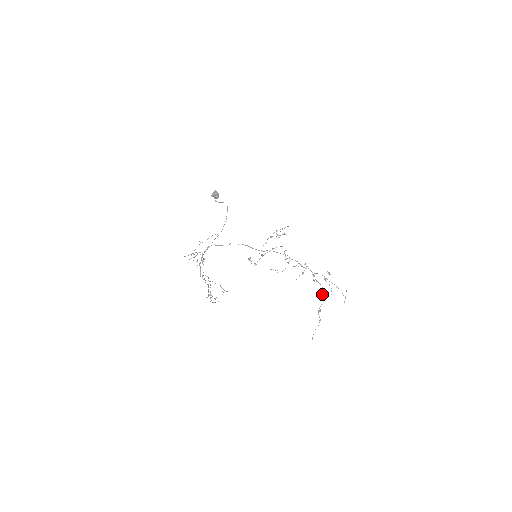
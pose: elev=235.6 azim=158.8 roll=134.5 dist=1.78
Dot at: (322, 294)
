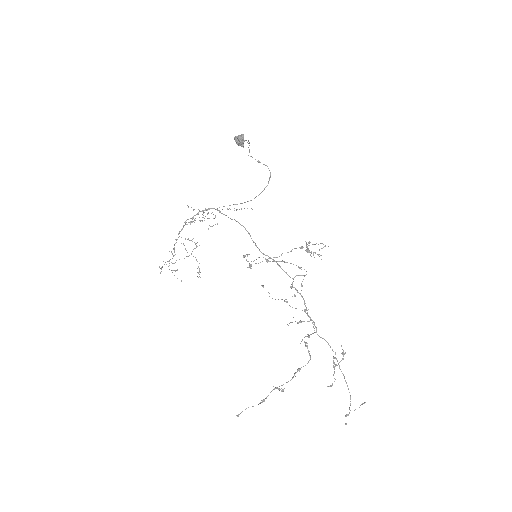
Dot at: (299, 369)
